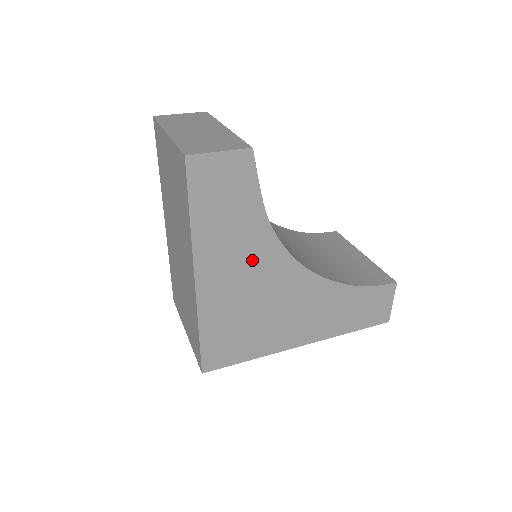
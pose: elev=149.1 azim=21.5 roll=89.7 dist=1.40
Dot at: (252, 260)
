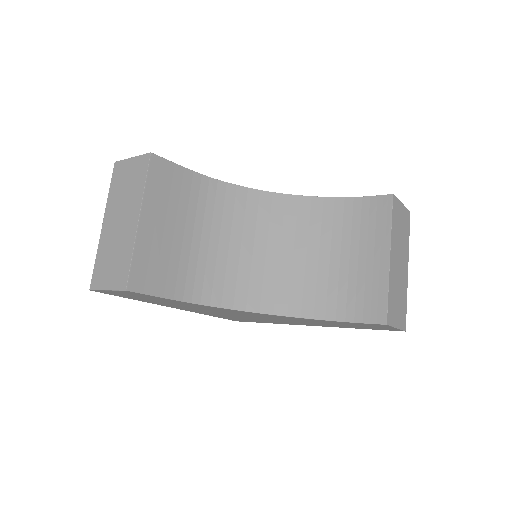
Dot at: (205, 308)
